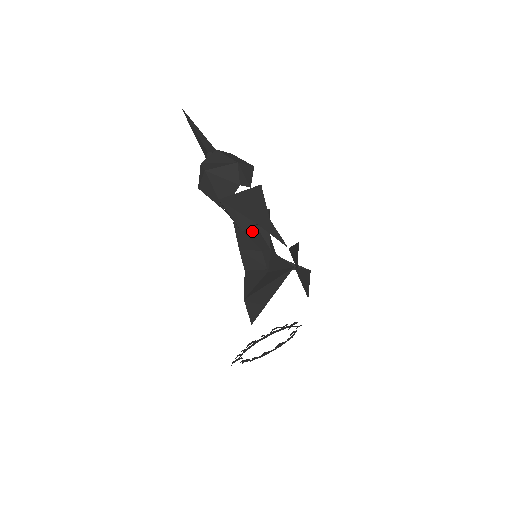
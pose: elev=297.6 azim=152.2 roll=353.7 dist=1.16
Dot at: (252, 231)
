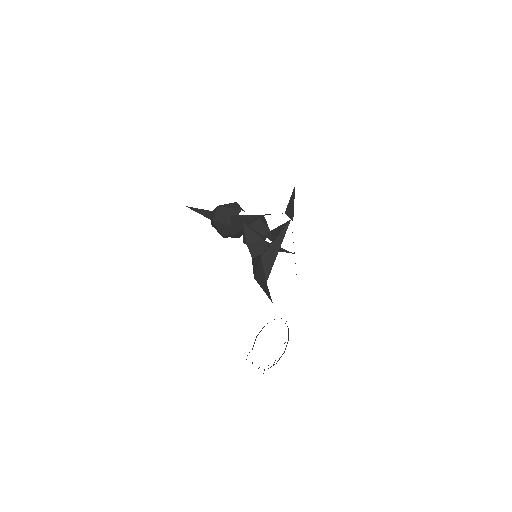
Dot at: (256, 223)
